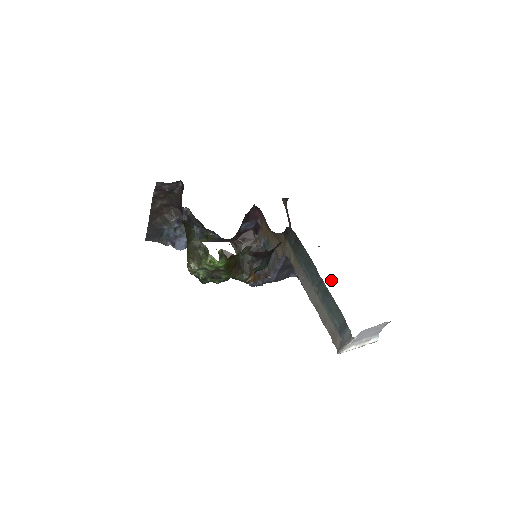
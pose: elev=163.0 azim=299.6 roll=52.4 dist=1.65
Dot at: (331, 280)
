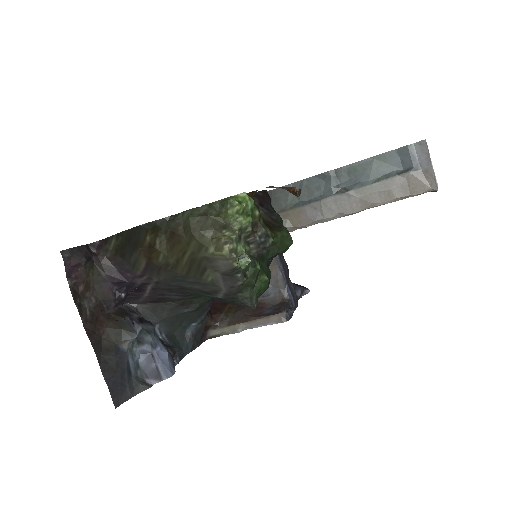
Dot at: occluded
